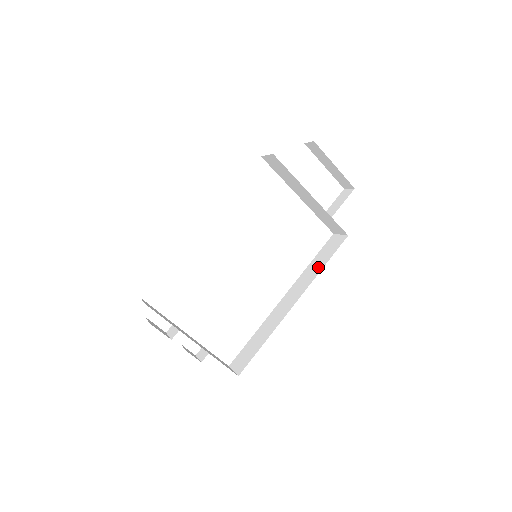
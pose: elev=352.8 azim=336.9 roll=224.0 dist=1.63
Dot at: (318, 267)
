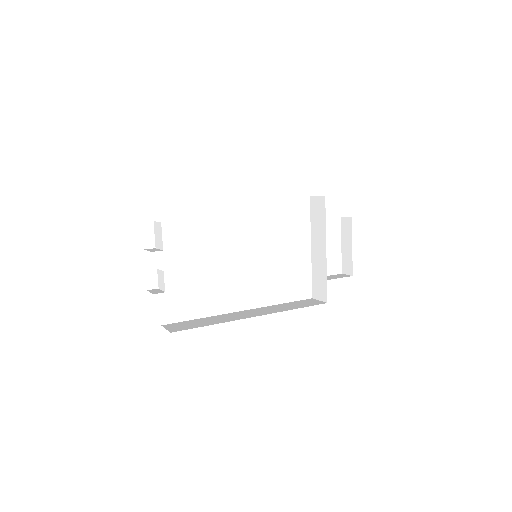
Dot at: (290, 307)
